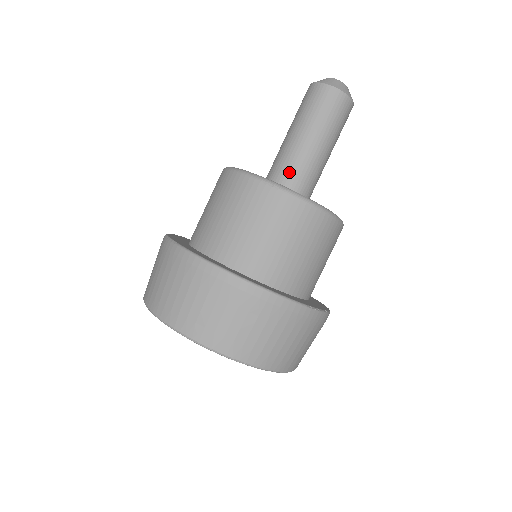
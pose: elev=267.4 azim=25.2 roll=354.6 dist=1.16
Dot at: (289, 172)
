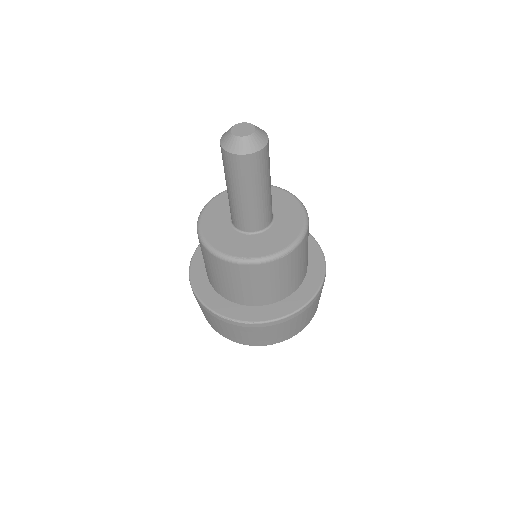
Dot at: (263, 219)
